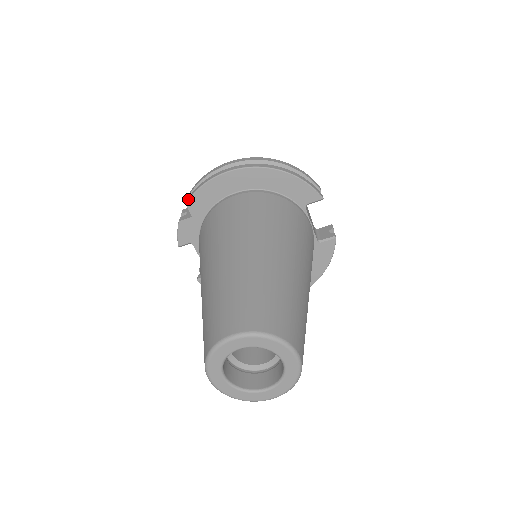
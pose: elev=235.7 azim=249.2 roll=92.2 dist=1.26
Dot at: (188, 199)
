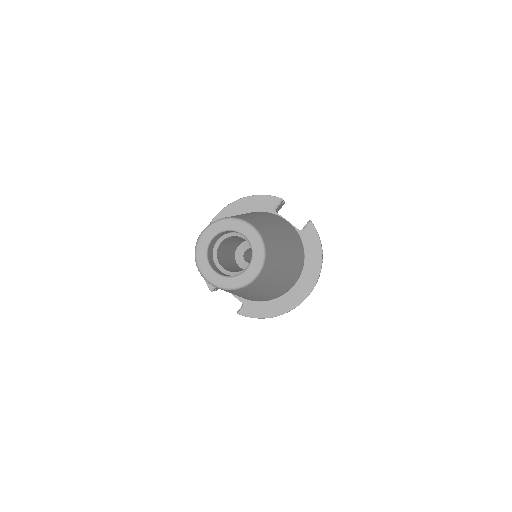
Dot at: occluded
